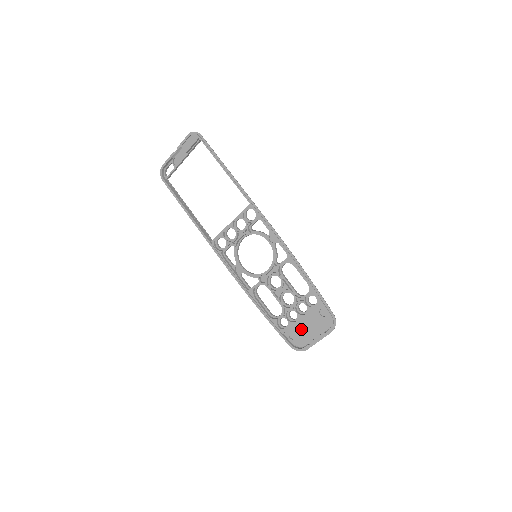
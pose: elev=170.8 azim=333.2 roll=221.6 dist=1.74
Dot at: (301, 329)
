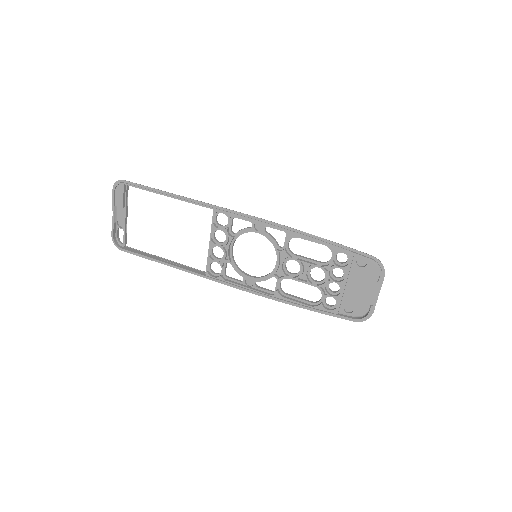
Dot at: (352, 296)
